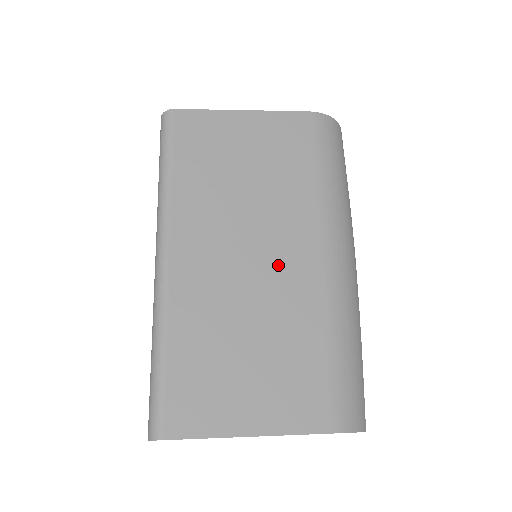
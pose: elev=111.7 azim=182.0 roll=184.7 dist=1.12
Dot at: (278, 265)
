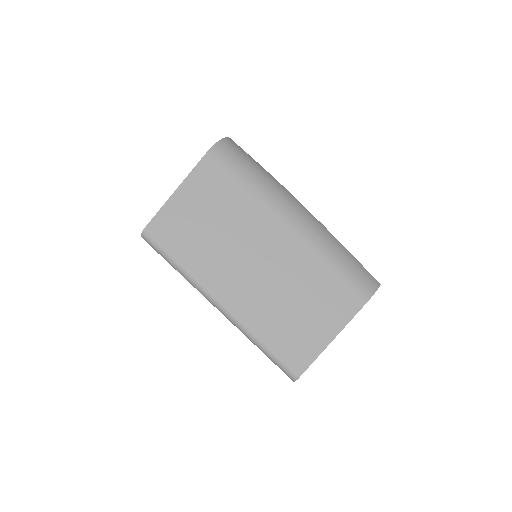
Dot at: (272, 253)
